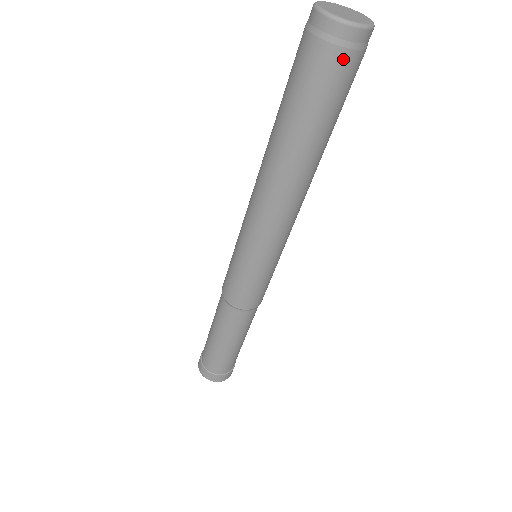
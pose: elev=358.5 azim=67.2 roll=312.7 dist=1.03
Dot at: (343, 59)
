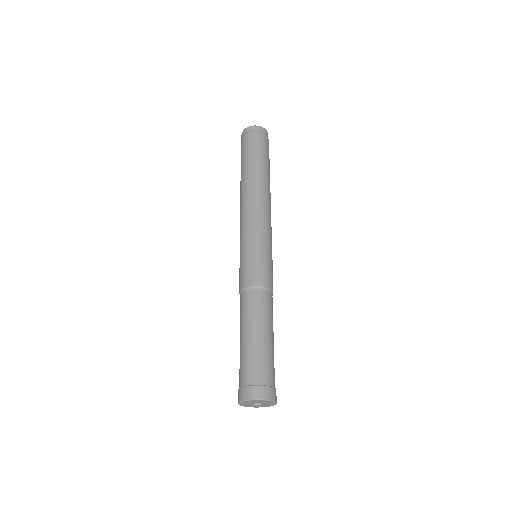
Dot at: (254, 135)
